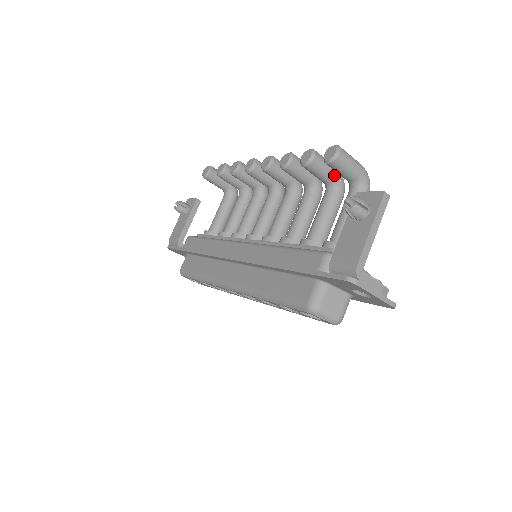
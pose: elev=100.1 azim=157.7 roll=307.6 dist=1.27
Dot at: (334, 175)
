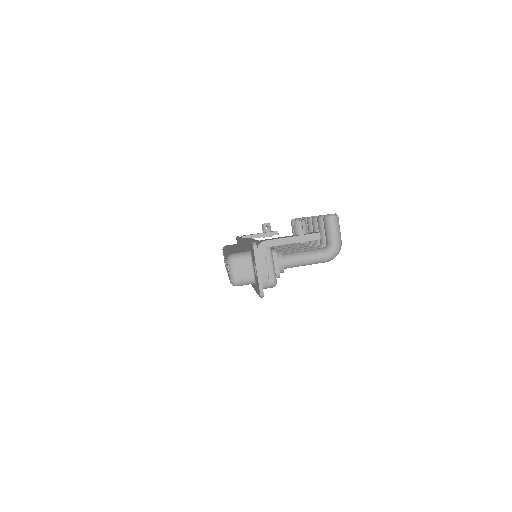
Dot at: occluded
